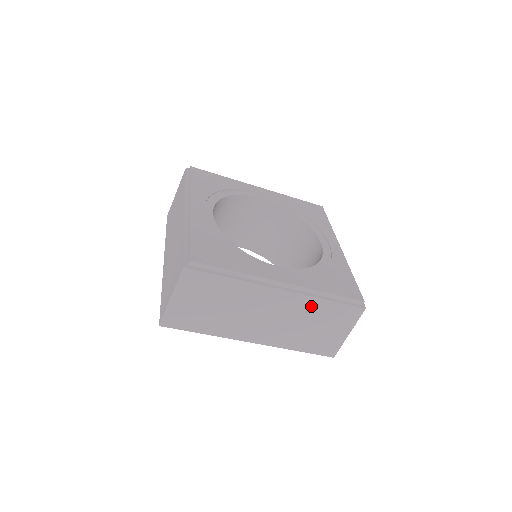
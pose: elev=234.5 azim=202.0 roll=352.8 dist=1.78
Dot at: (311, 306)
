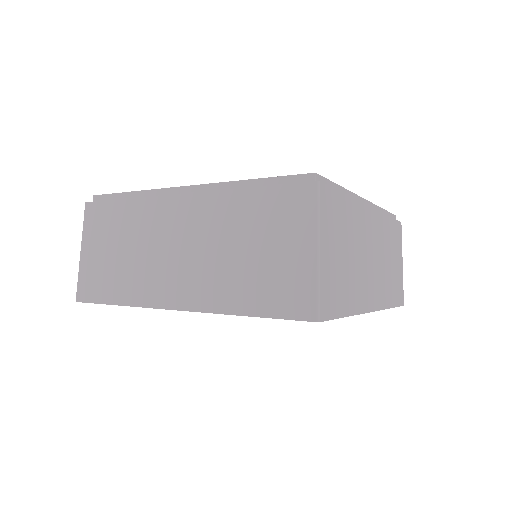
Dot at: (385, 229)
